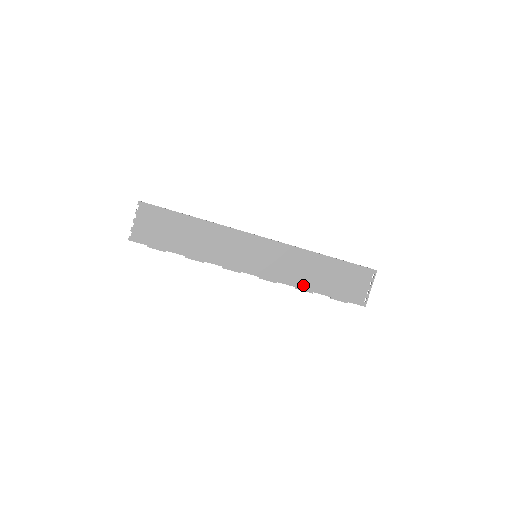
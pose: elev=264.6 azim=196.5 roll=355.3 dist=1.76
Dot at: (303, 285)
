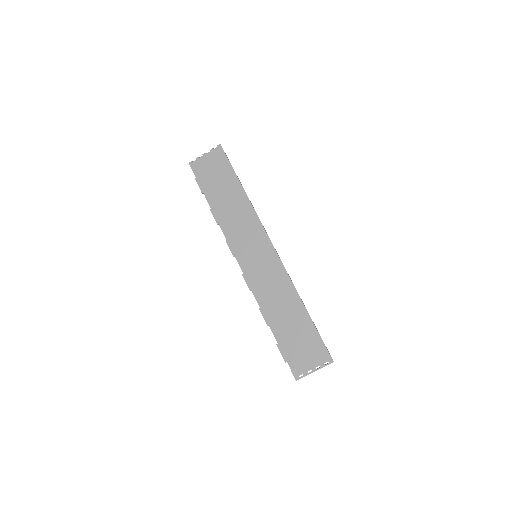
Dot at: (267, 312)
